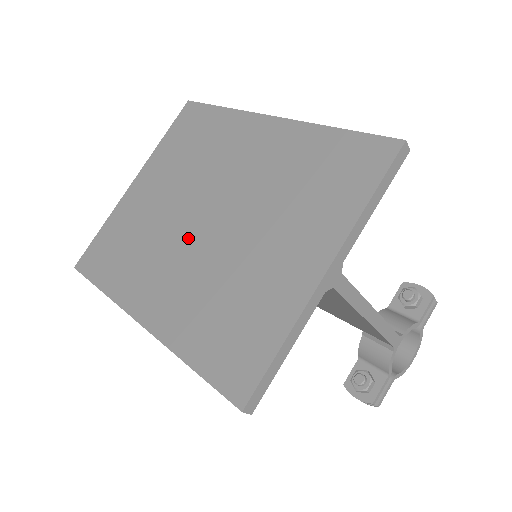
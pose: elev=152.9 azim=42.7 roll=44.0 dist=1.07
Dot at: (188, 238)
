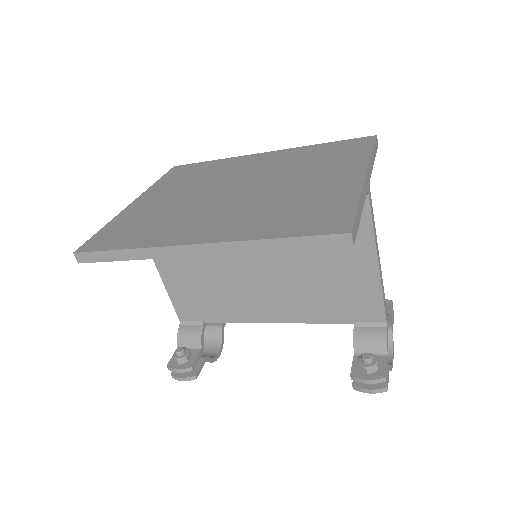
Dot at: (222, 201)
